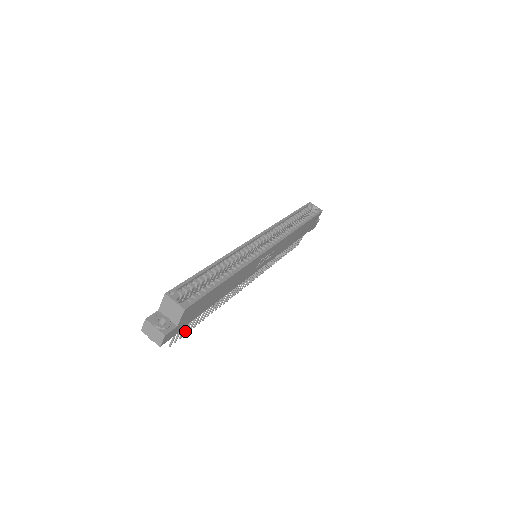
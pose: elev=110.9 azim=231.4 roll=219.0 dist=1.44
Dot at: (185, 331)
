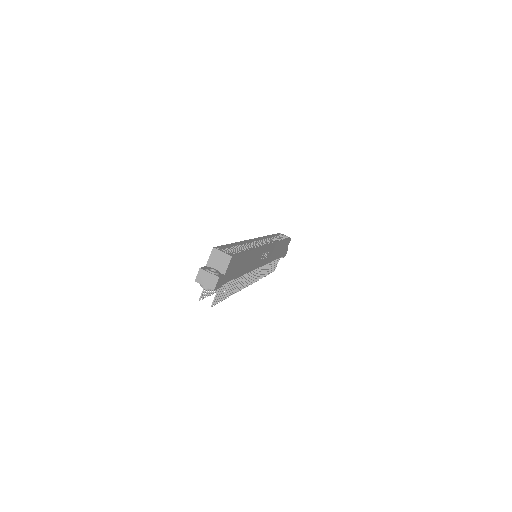
Dot at: (220, 298)
